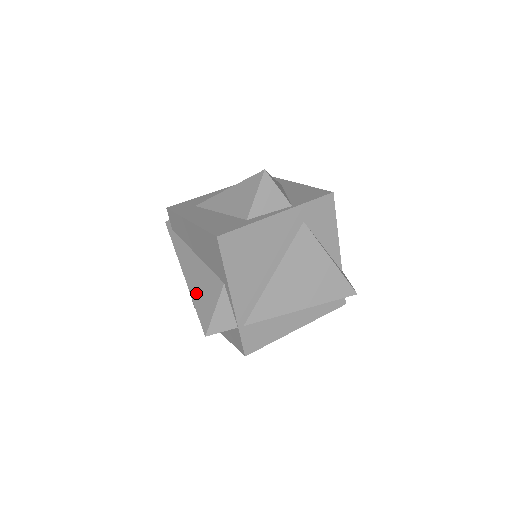
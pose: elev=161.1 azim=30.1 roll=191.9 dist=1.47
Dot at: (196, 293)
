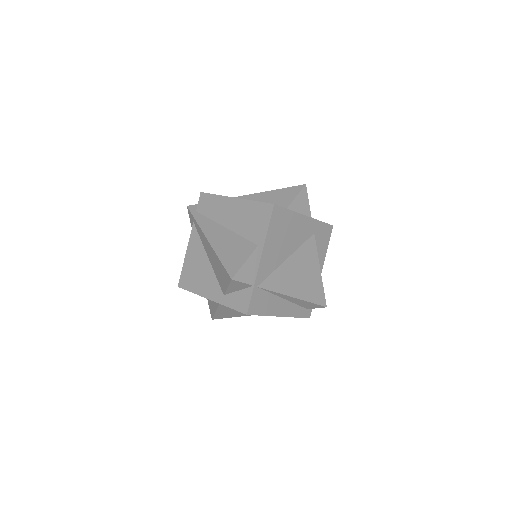
Dot at: (223, 251)
